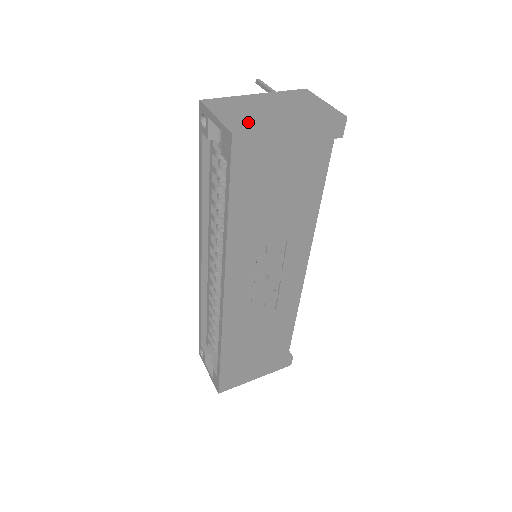
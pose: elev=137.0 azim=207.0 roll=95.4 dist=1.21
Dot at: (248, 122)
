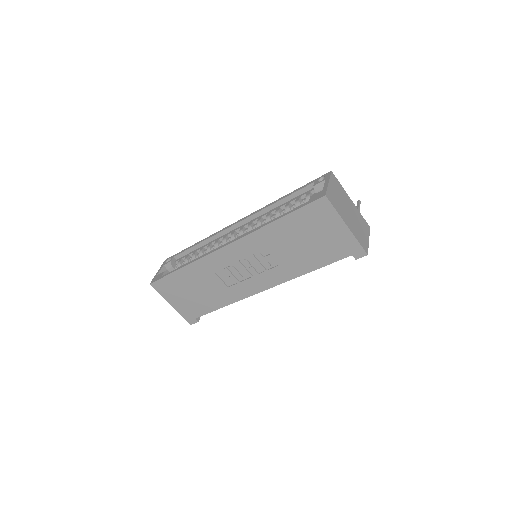
Dot at: (335, 201)
